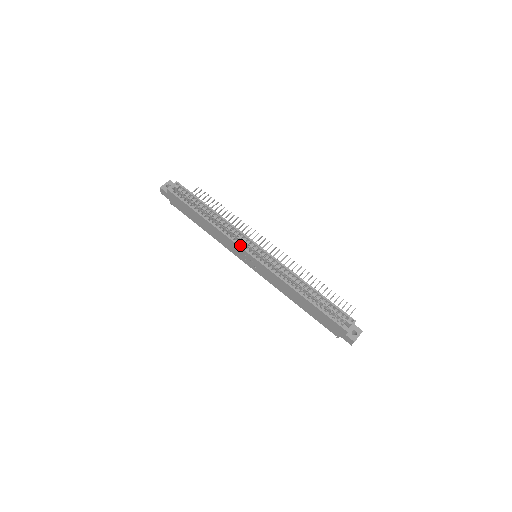
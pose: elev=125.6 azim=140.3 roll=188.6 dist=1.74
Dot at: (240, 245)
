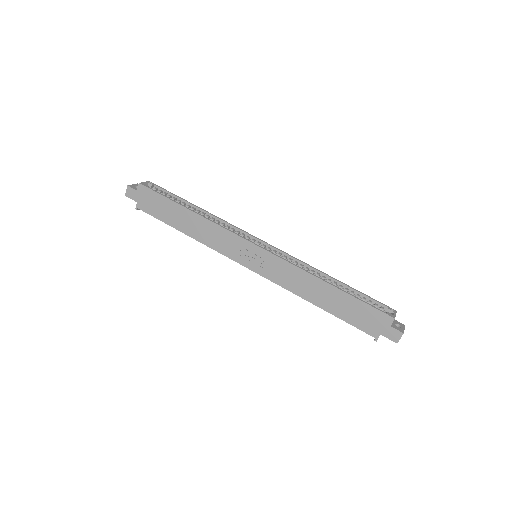
Dot at: (241, 236)
